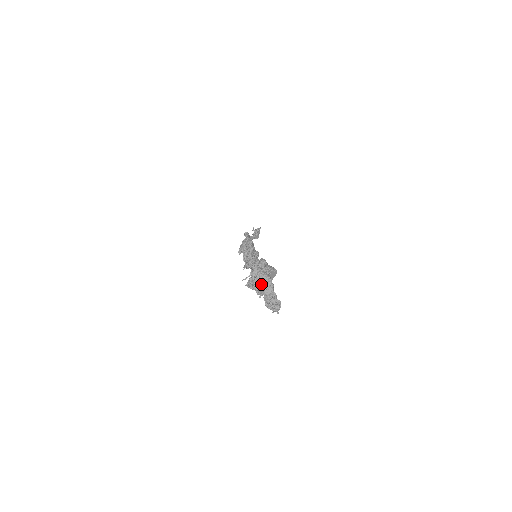
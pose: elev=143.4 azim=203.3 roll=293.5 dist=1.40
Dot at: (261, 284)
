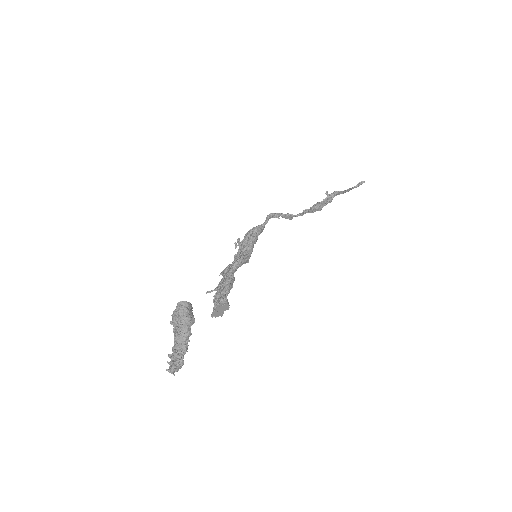
Dot at: (177, 326)
